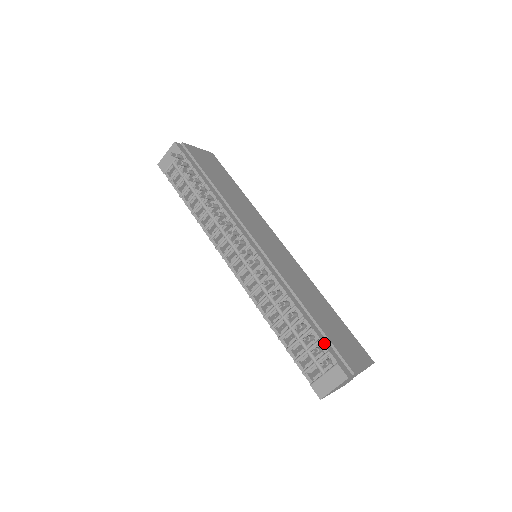
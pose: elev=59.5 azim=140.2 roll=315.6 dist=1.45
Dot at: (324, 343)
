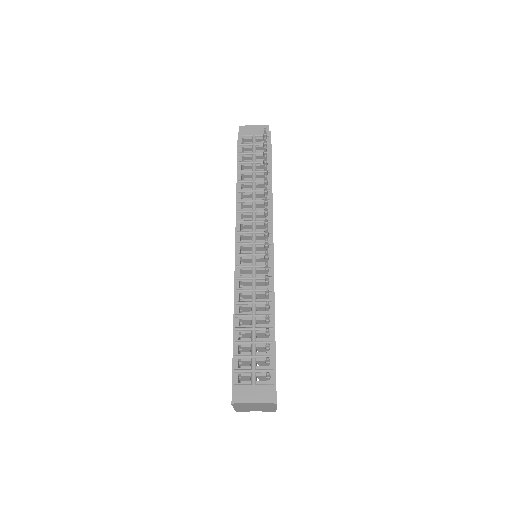
Dot at: occluded
